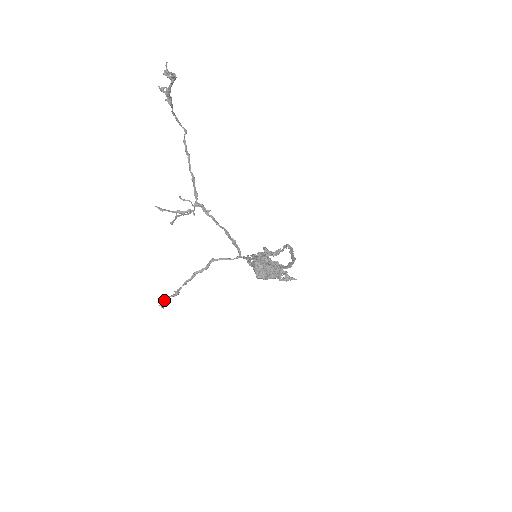
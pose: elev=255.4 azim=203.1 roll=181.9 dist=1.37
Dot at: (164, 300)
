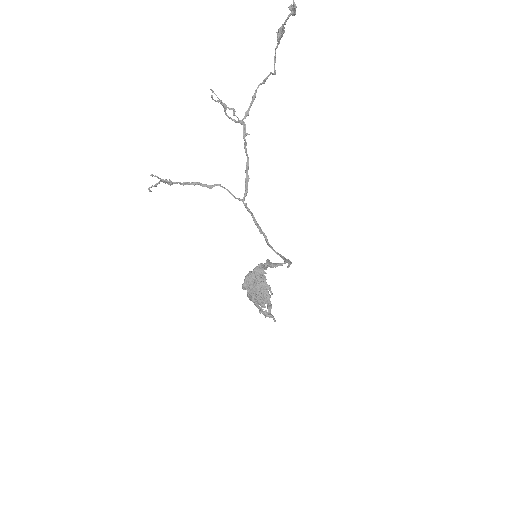
Dot at: (156, 184)
